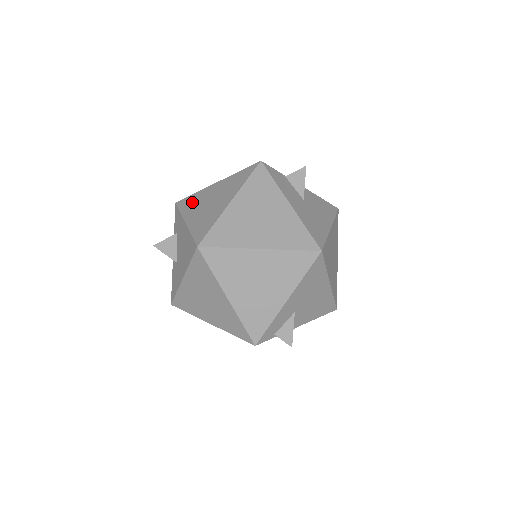
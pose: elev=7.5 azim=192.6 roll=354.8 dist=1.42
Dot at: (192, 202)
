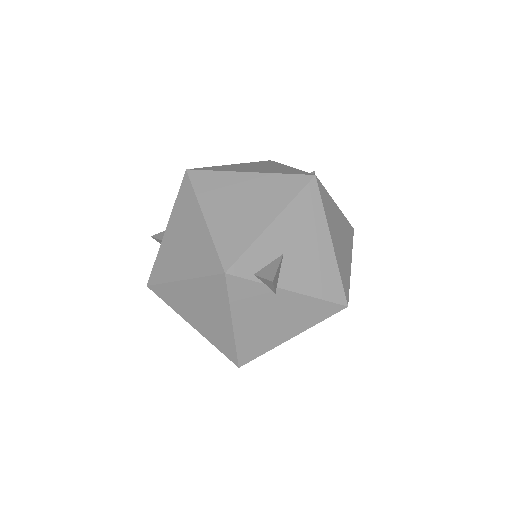
Dot at: occluded
